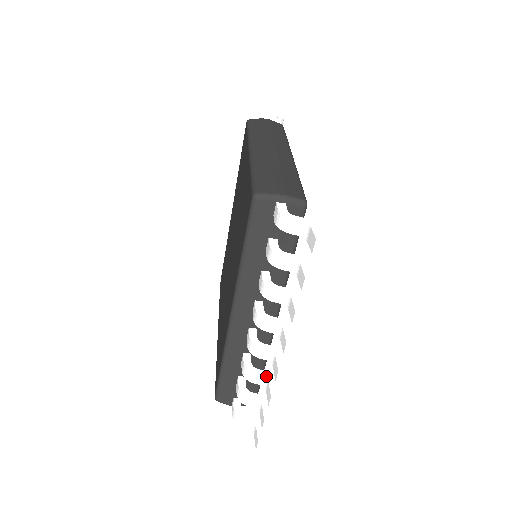
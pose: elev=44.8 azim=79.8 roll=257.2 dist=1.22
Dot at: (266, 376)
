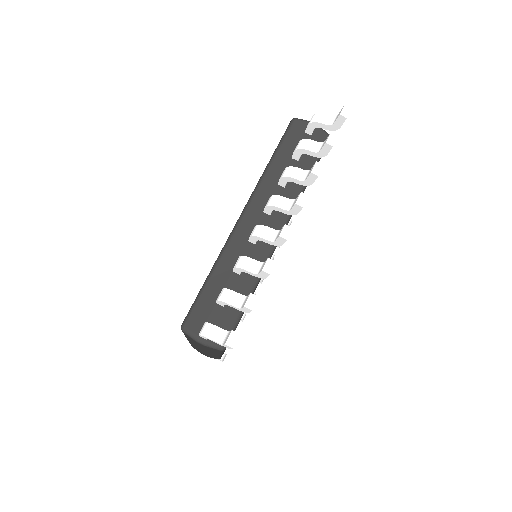
Dot at: (262, 263)
